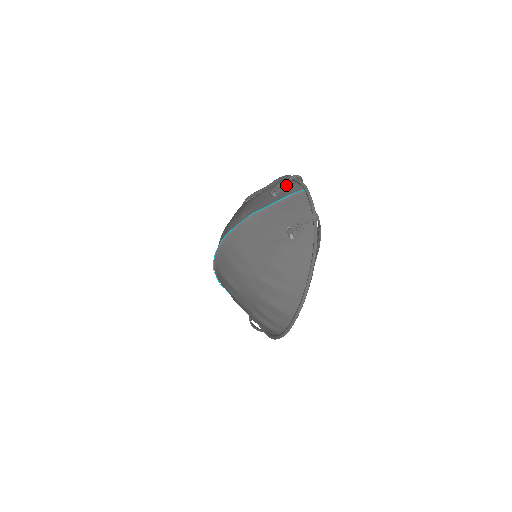
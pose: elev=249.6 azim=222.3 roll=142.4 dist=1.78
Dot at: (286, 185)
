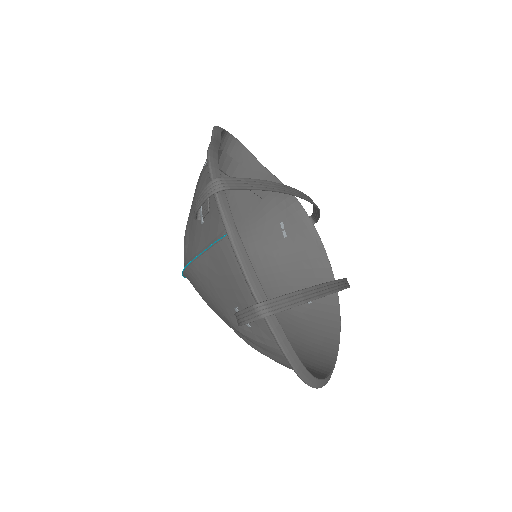
Dot at: (211, 196)
